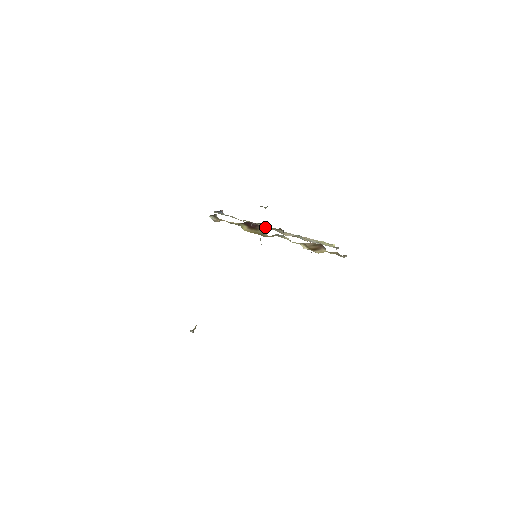
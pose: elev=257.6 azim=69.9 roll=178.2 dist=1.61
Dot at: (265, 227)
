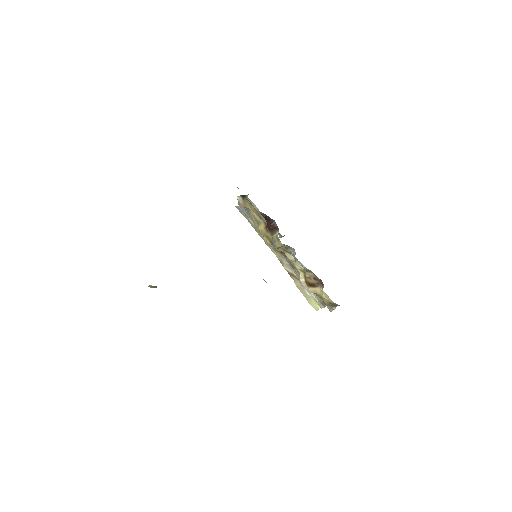
Dot at: (271, 249)
